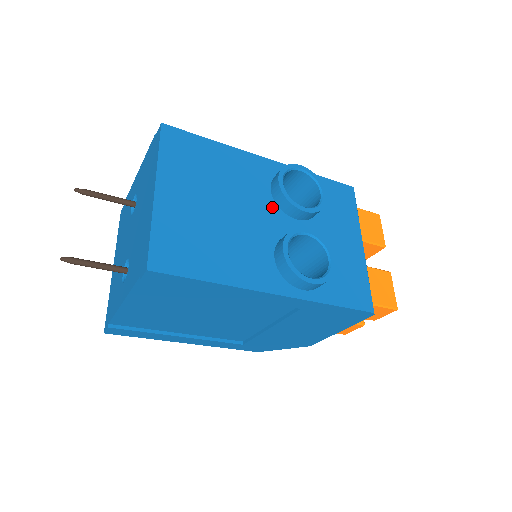
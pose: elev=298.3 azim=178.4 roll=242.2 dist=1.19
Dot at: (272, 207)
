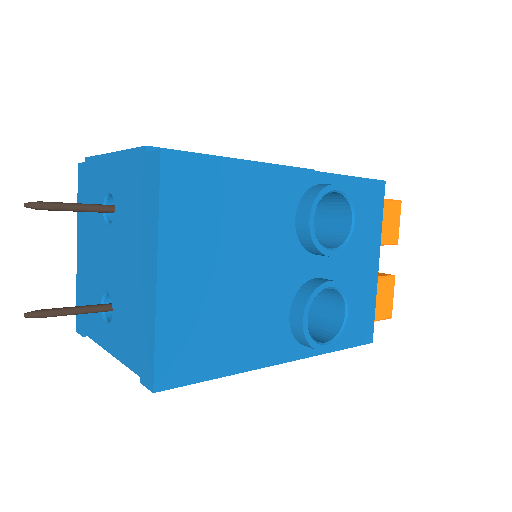
Dot at: (294, 247)
